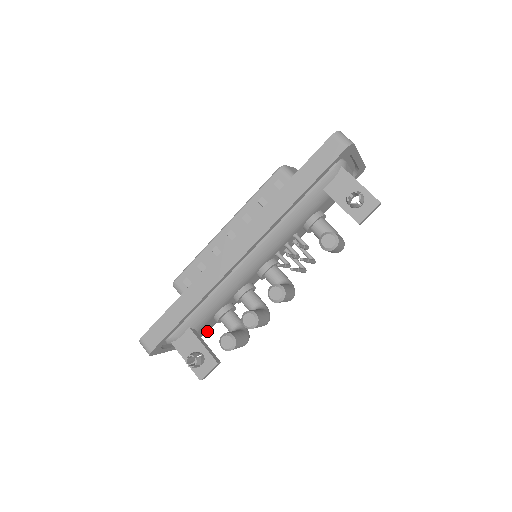
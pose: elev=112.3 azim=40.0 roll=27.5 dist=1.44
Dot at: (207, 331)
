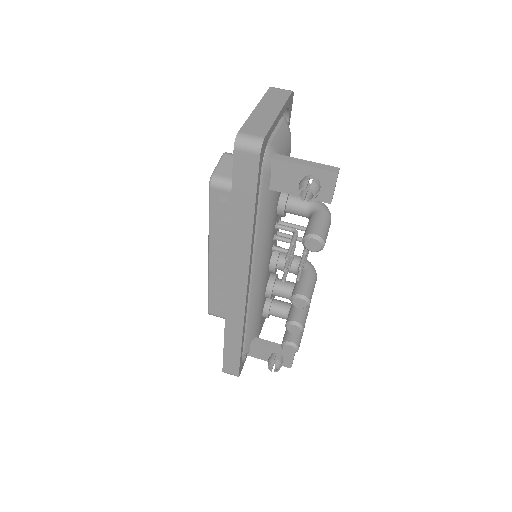
Dot at: occluded
